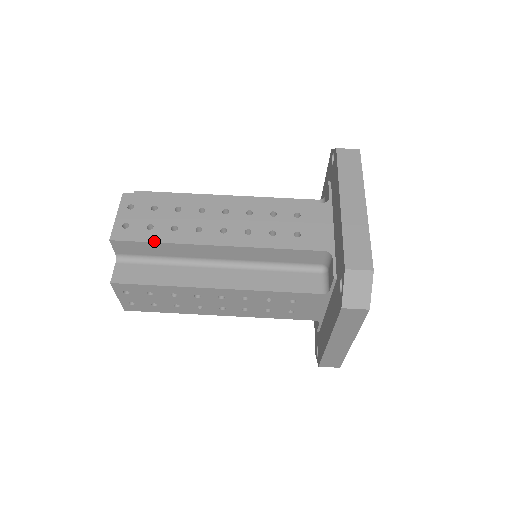
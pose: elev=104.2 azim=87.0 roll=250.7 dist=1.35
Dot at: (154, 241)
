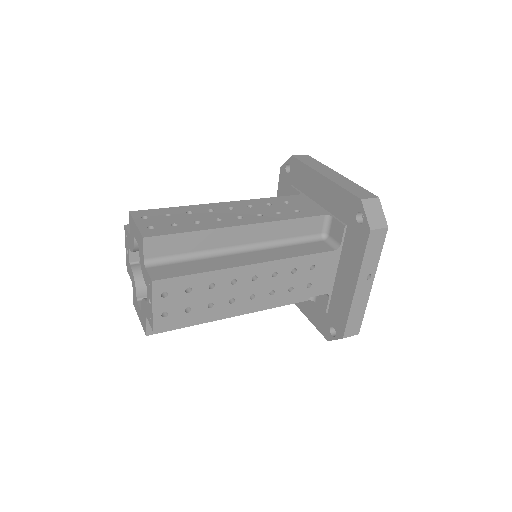
Dot at: occluded
